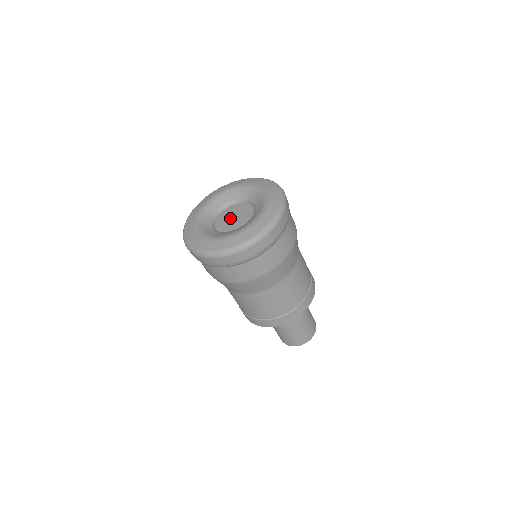
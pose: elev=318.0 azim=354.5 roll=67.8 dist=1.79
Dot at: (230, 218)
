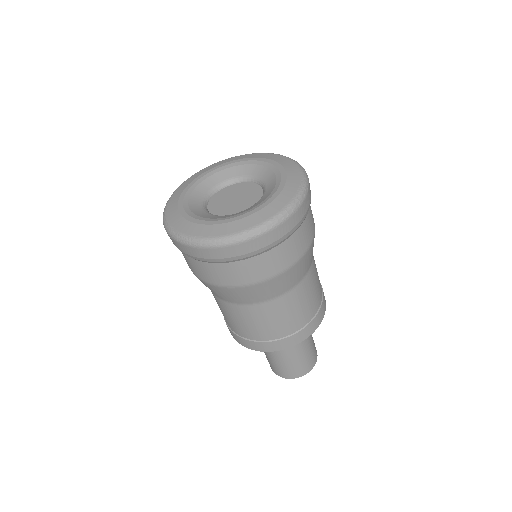
Dot at: (230, 198)
